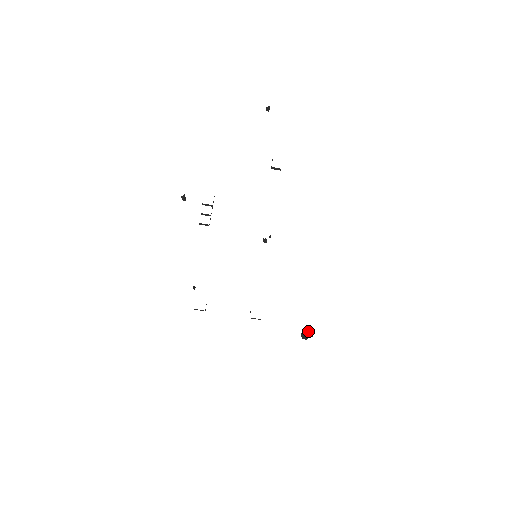
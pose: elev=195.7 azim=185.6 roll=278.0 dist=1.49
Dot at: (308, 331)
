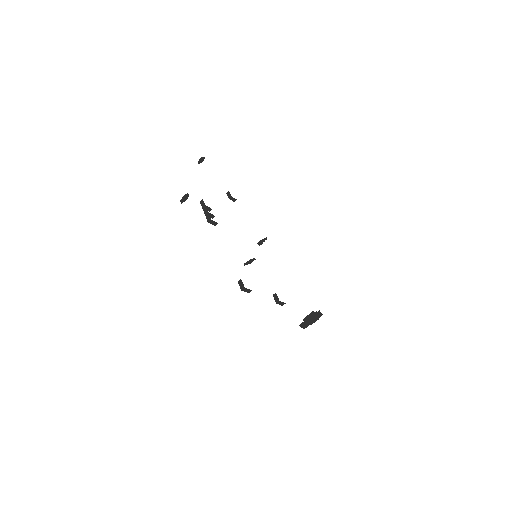
Dot at: (318, 312)
